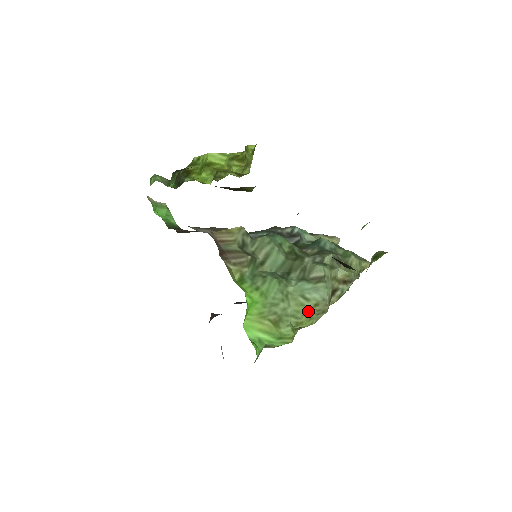
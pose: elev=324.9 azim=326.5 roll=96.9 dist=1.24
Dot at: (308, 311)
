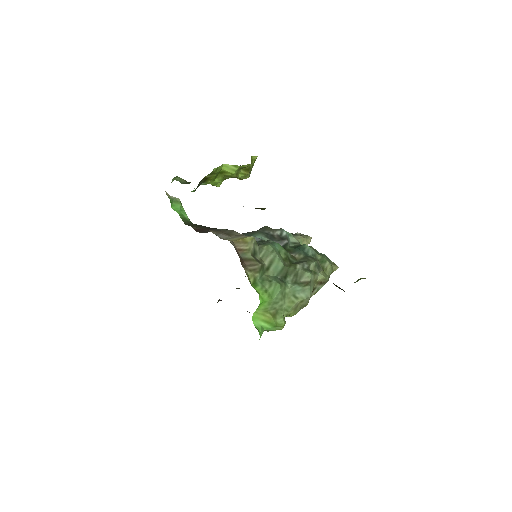
Dot at: (296, 306)
